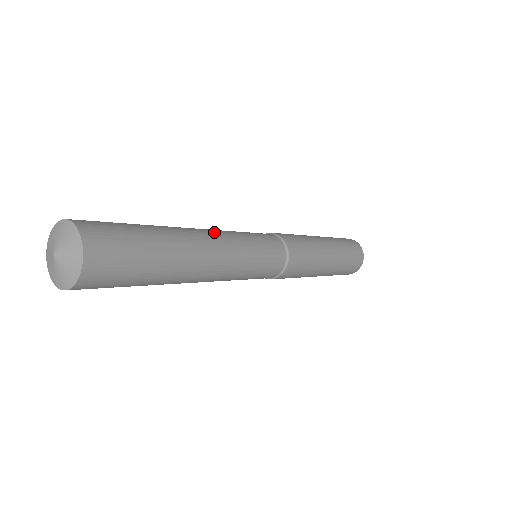
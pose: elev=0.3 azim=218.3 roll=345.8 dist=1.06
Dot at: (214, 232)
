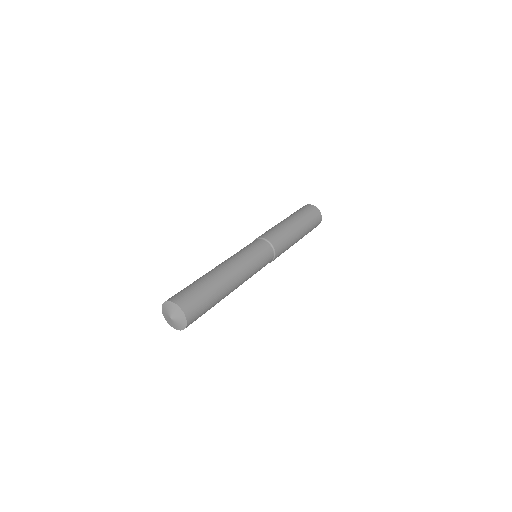
Dot at: (228, 262)
